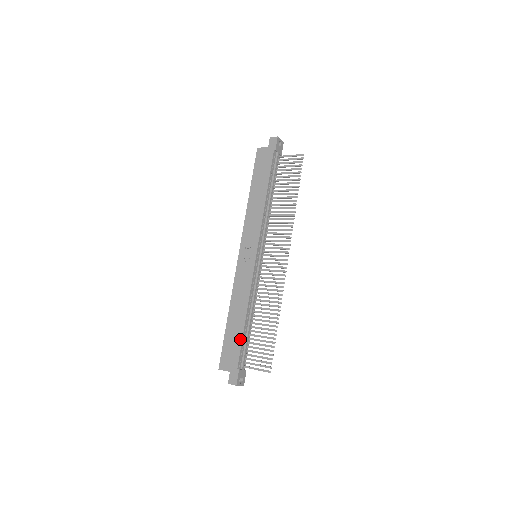
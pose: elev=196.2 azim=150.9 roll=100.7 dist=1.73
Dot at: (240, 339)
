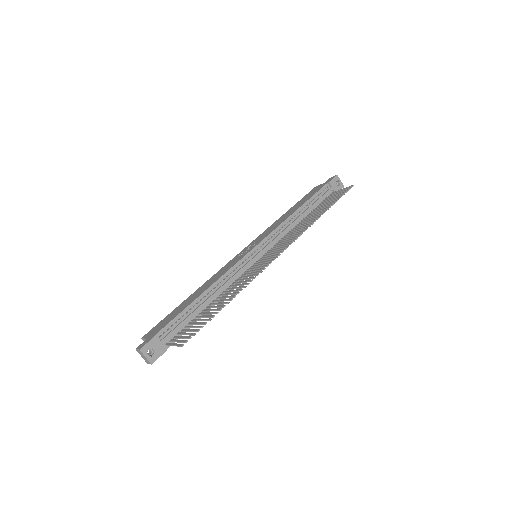
Dot at: (181, 310)
